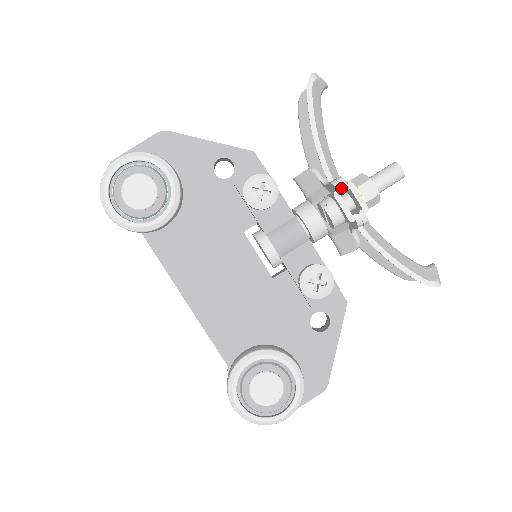
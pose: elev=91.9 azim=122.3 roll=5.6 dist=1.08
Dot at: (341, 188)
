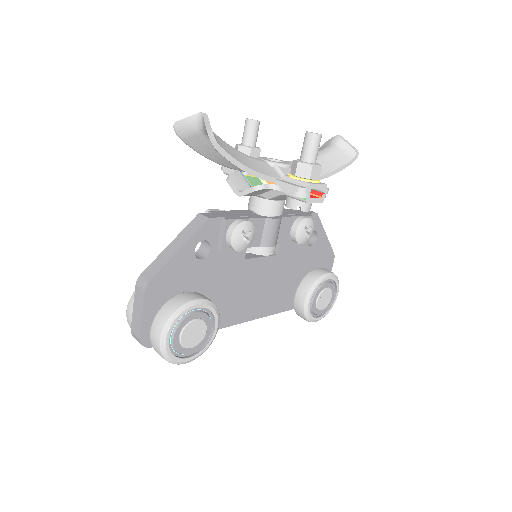
Dot at: (307, 195)
